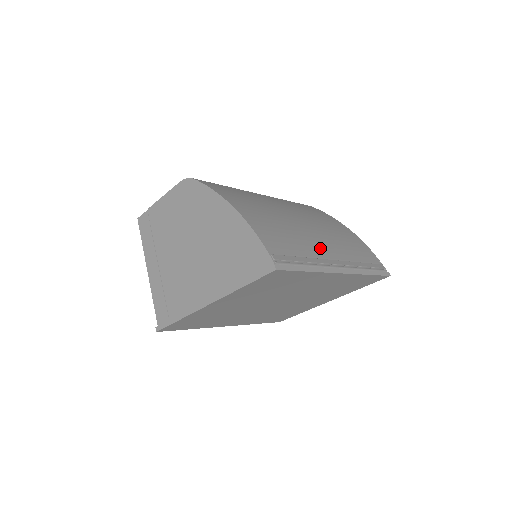
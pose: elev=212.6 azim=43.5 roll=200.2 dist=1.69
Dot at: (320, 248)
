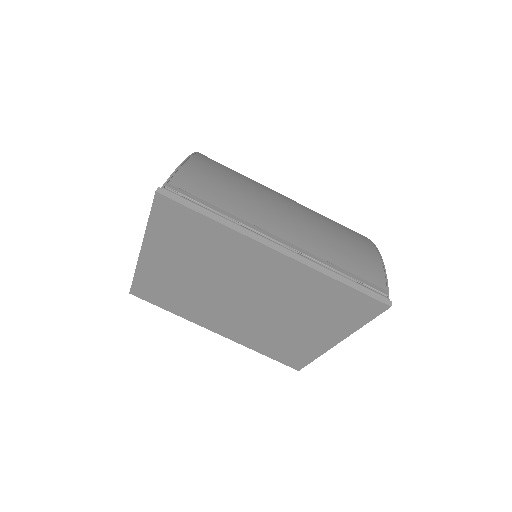
Dot at: (270, 222)
